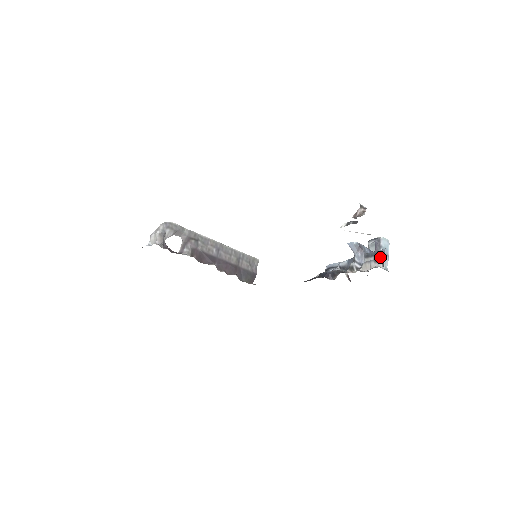
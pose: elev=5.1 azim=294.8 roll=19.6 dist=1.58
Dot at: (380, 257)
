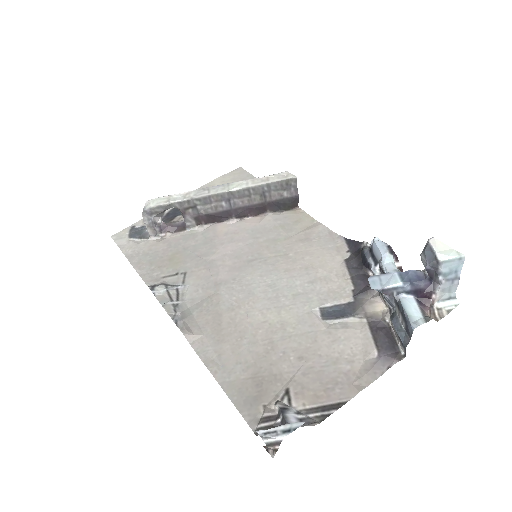
Dot at: (405, 336)
